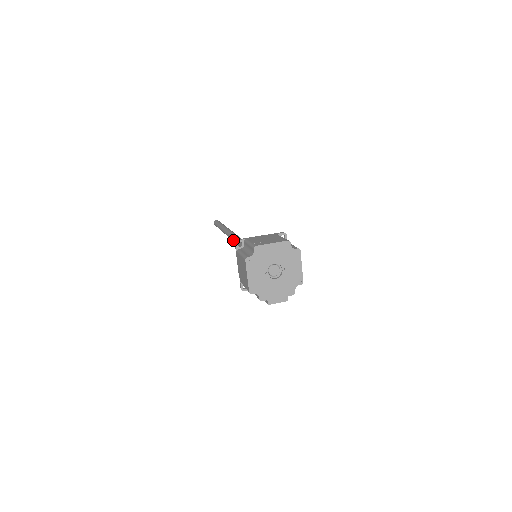
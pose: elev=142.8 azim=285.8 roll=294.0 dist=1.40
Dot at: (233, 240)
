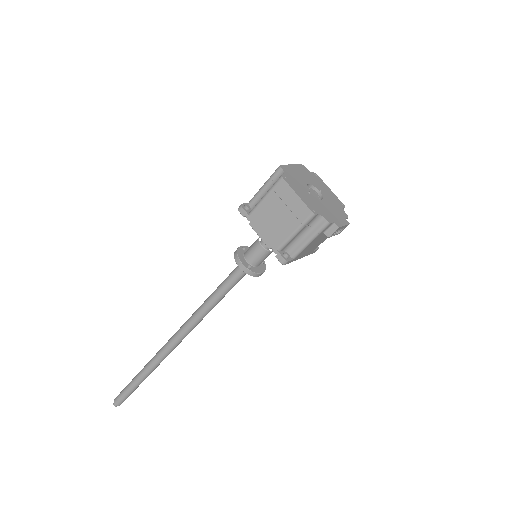
Dot at: (187, 325)
